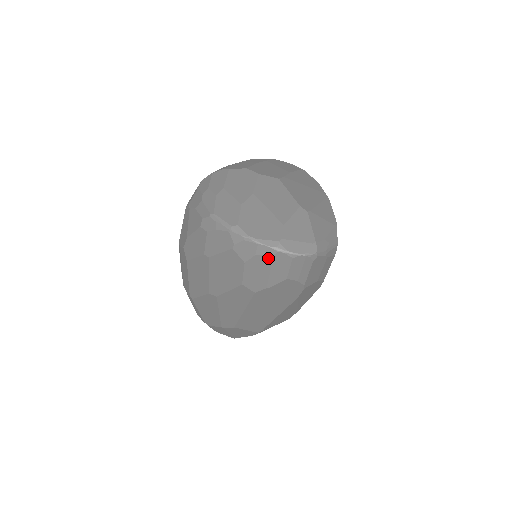
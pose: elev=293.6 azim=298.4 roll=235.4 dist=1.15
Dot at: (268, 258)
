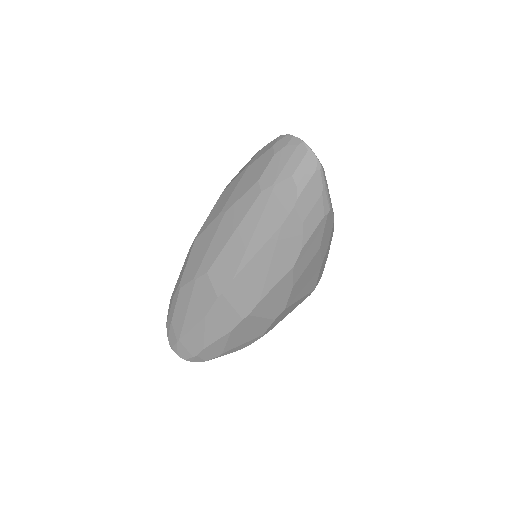
Dot at: (292, 149)
